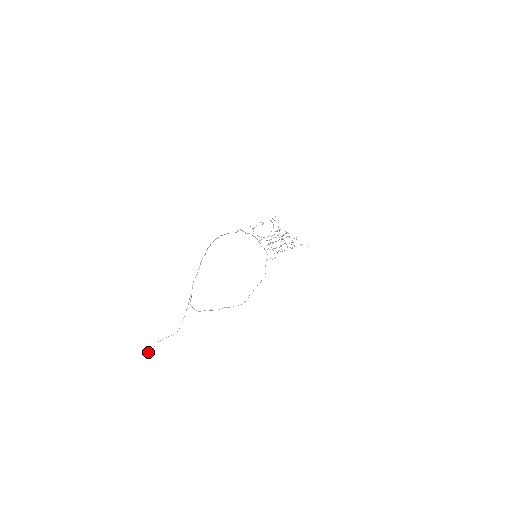
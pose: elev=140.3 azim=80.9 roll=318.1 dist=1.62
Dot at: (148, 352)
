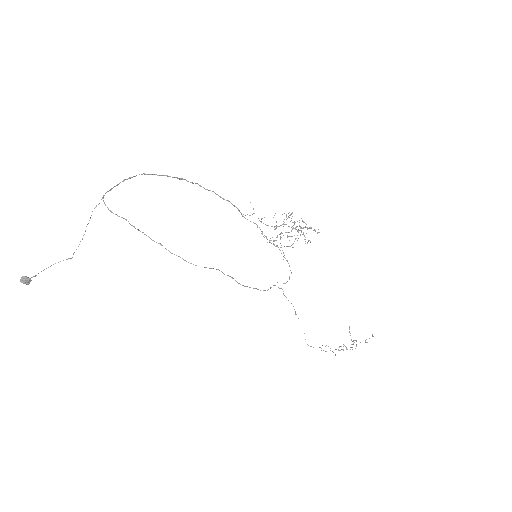
Dot at: (22, 276)
